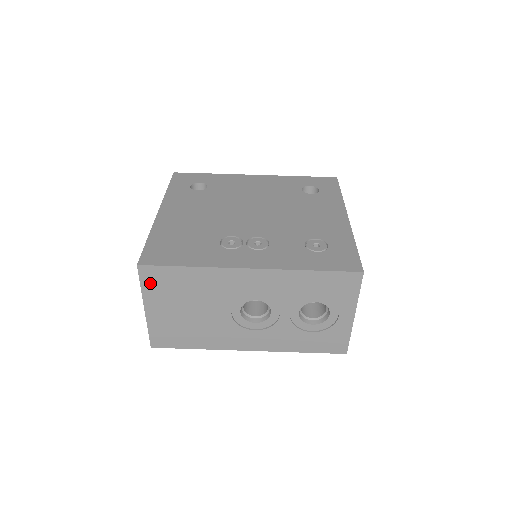
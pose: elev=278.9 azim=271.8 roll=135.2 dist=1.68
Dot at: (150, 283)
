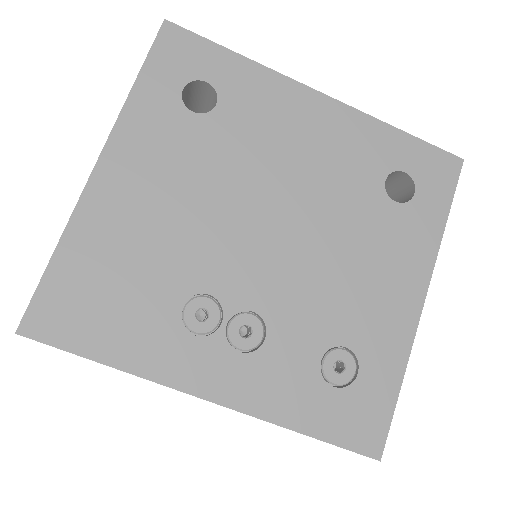
Dot at: occluded
